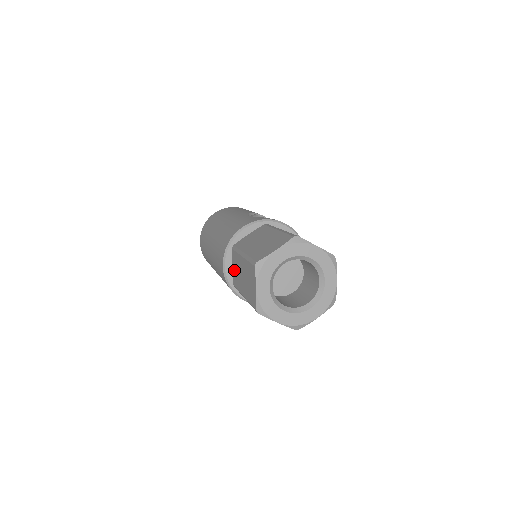
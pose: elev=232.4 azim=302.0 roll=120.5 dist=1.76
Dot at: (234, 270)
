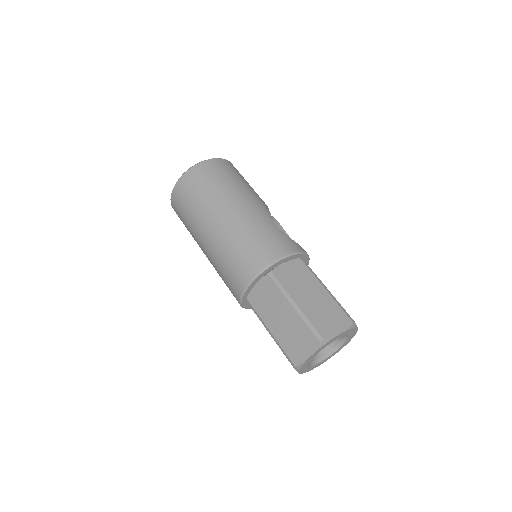
Dot at: (260, 293)
